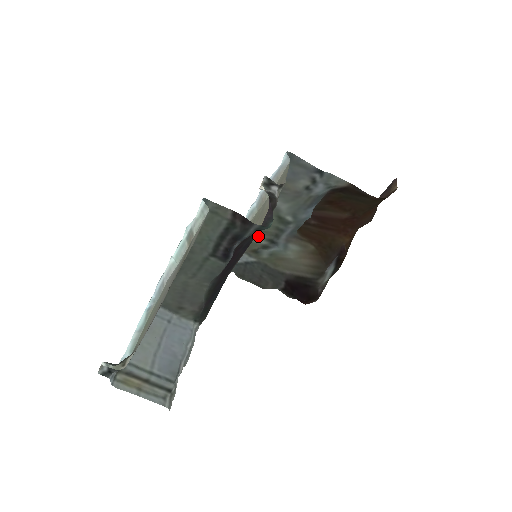
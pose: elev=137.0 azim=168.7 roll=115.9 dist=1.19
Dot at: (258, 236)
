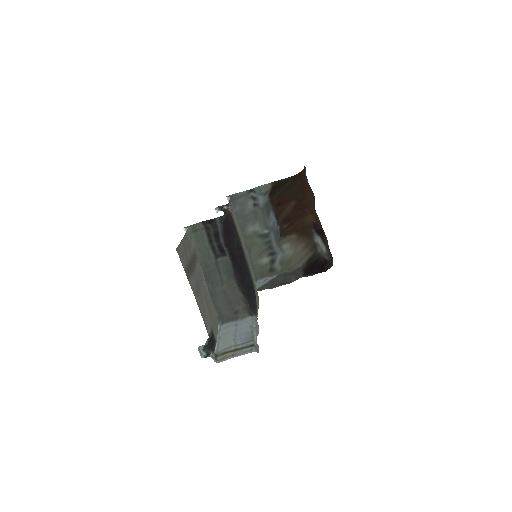
Dot at: (262, 258)
